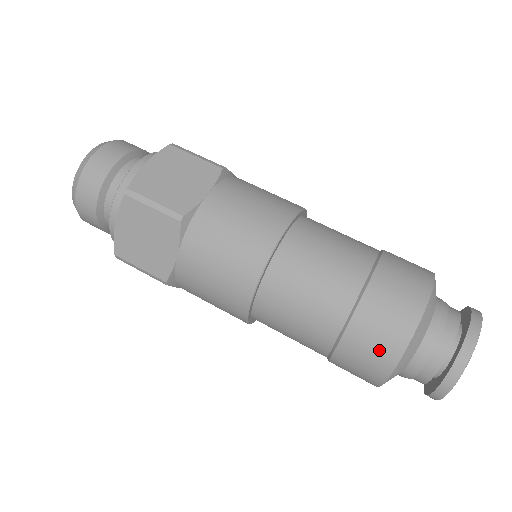
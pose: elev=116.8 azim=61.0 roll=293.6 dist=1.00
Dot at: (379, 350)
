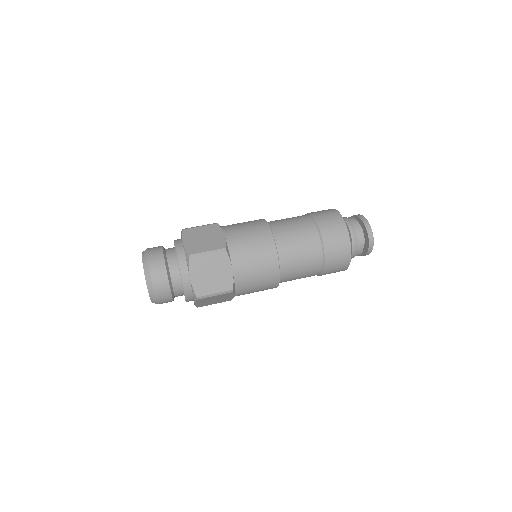
Dot at: (330, 215)
